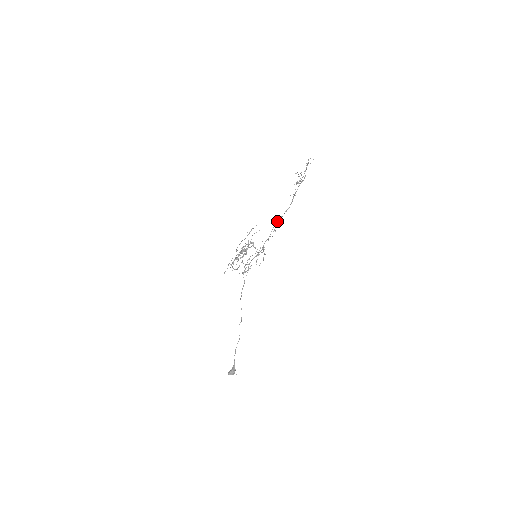
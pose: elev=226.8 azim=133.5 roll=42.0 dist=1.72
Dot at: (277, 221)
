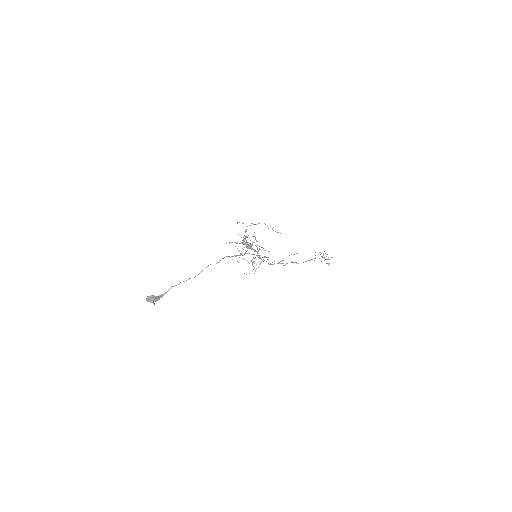
Dot at: occluded
